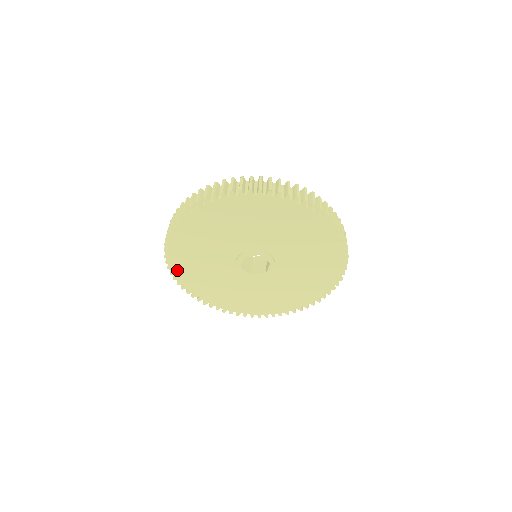
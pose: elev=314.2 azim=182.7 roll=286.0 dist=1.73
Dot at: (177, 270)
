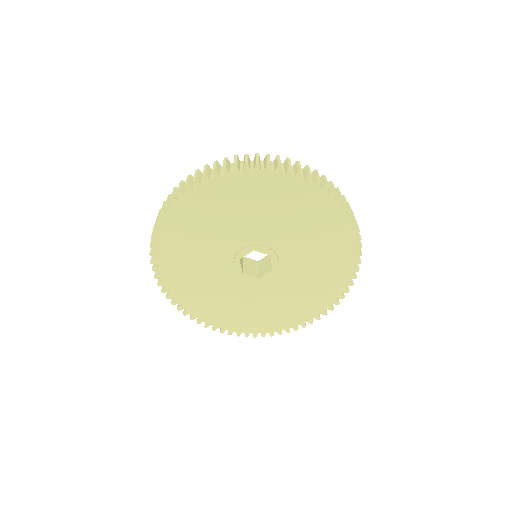
Dot at: (182, 303)
